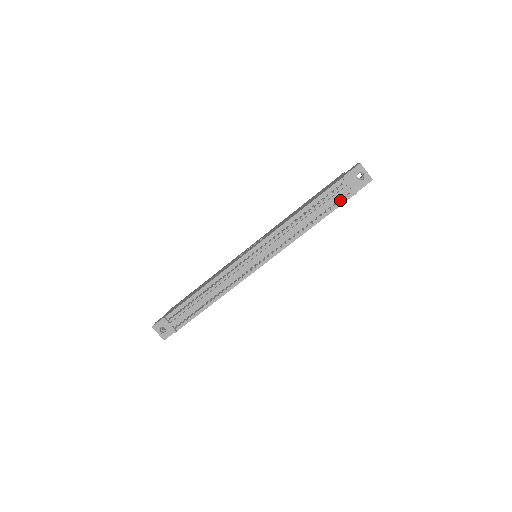
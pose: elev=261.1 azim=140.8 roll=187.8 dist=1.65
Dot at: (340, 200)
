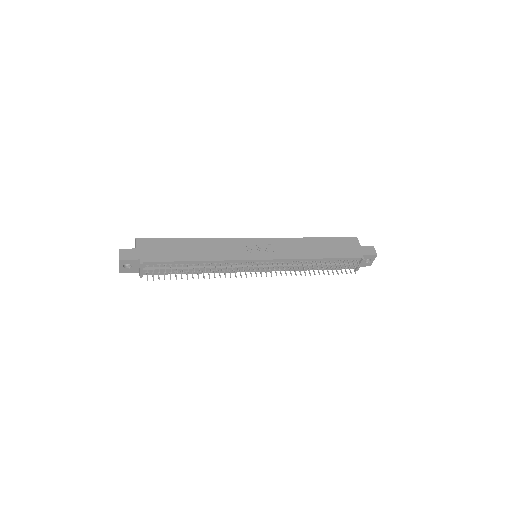
Dot at: (345, 267)
